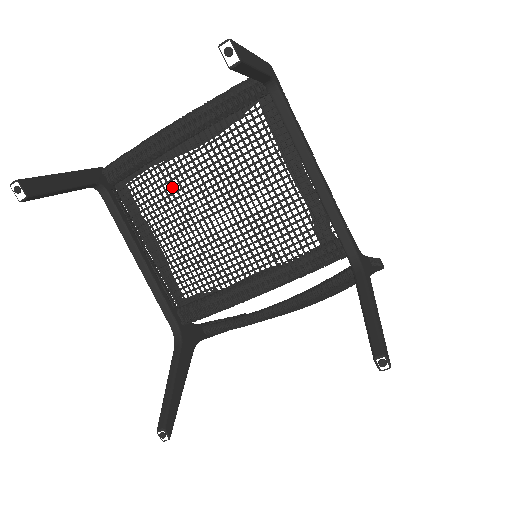
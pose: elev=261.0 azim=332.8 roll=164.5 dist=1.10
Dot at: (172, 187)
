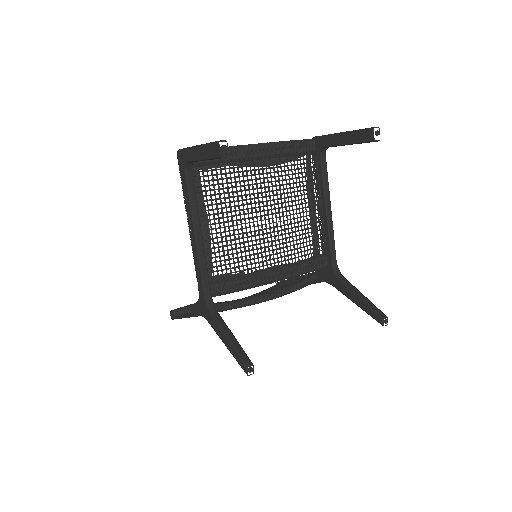
Dot at: occluded
